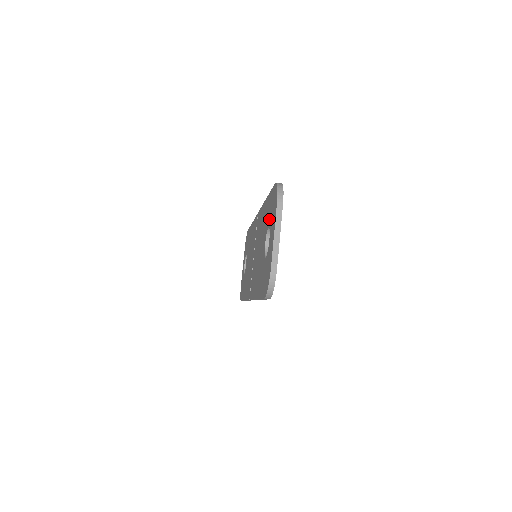
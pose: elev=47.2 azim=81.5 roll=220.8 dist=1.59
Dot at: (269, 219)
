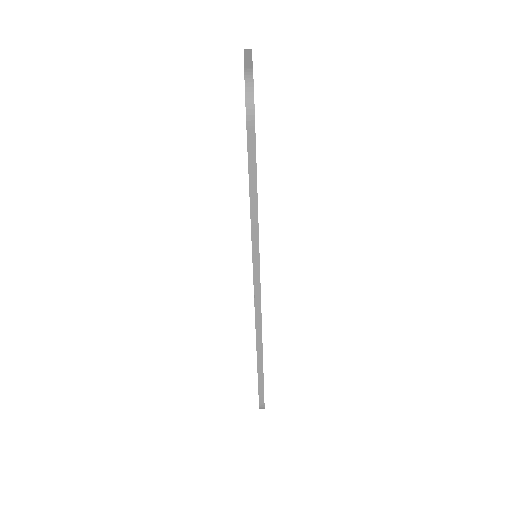
Dot at: occluded
